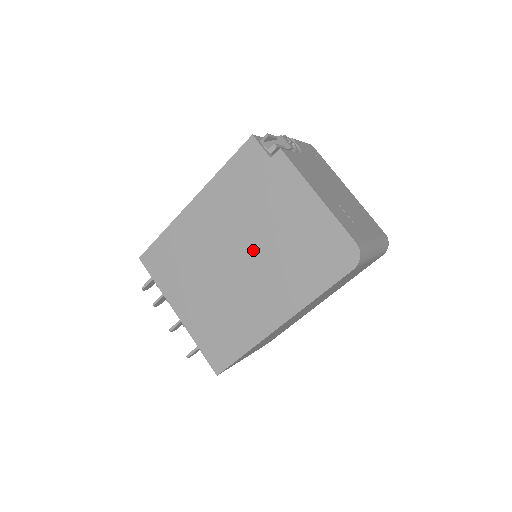
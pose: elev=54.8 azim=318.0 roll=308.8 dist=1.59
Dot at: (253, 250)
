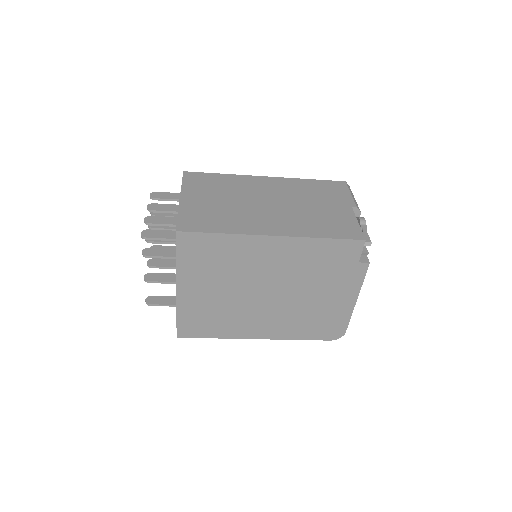
Dot at: (286, 296)
